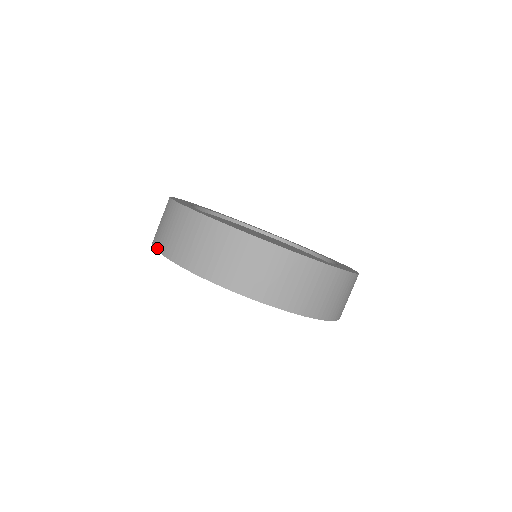
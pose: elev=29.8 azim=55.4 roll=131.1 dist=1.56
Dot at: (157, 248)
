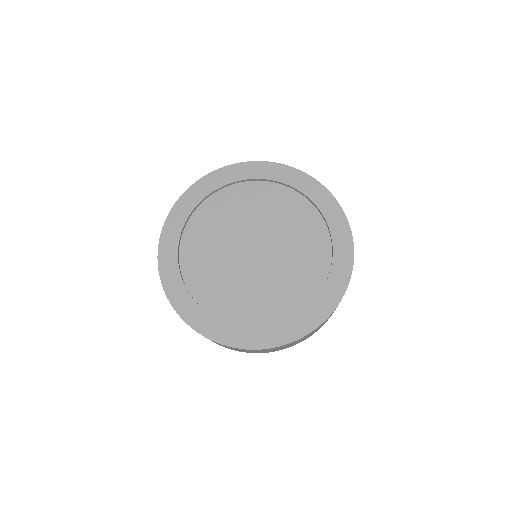
Dot at: occluded
